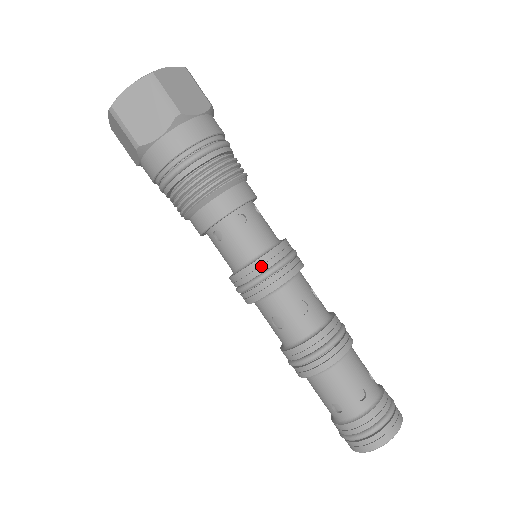
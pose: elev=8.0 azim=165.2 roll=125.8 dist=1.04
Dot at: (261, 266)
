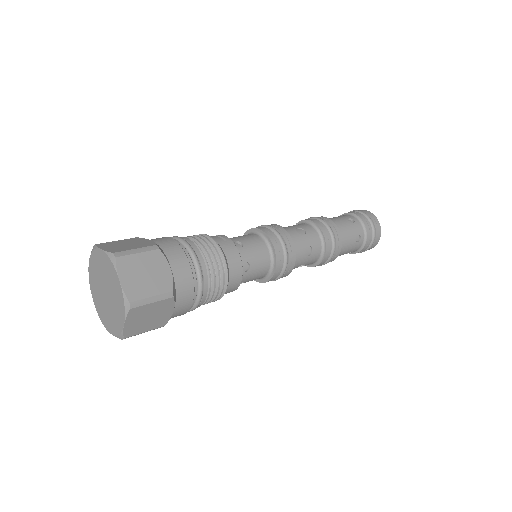
Dot at: (279, 269)
